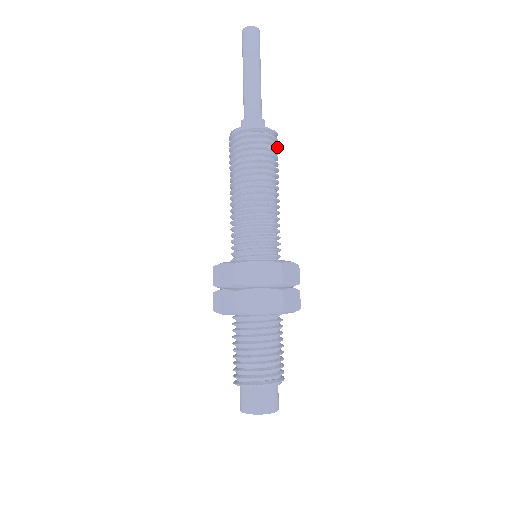
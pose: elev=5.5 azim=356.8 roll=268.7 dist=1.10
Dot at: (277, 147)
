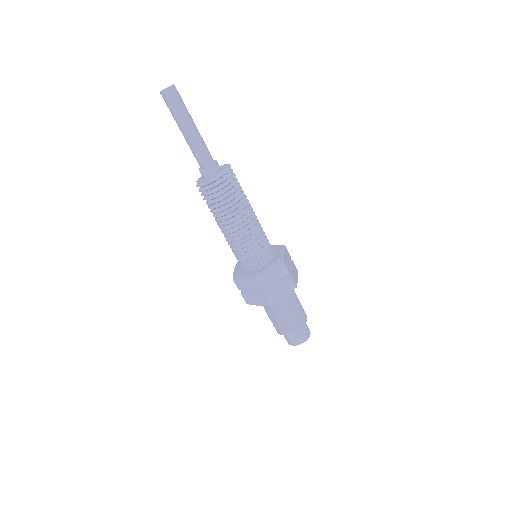
Dot at: (230, 182)
